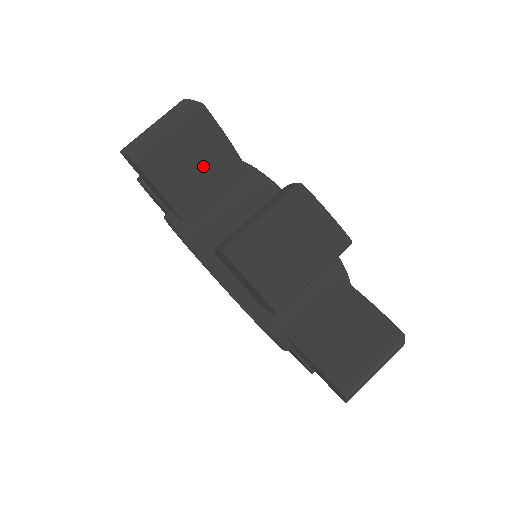
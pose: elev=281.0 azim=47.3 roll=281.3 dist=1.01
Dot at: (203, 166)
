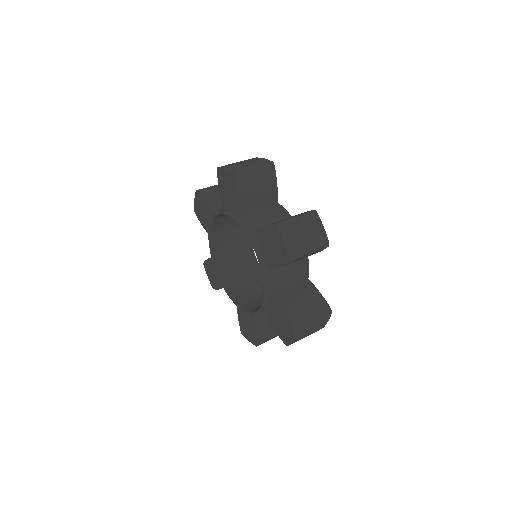
Dot at: occluded
